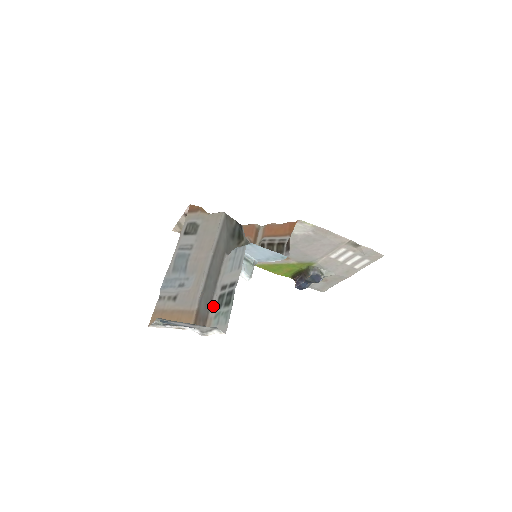
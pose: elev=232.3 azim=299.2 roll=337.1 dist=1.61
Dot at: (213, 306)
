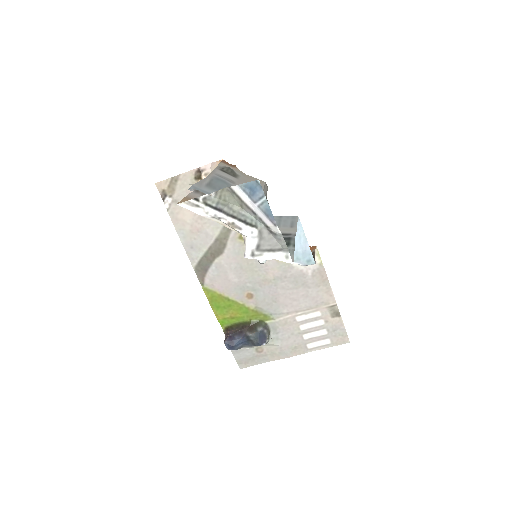
Dot at: occluded
